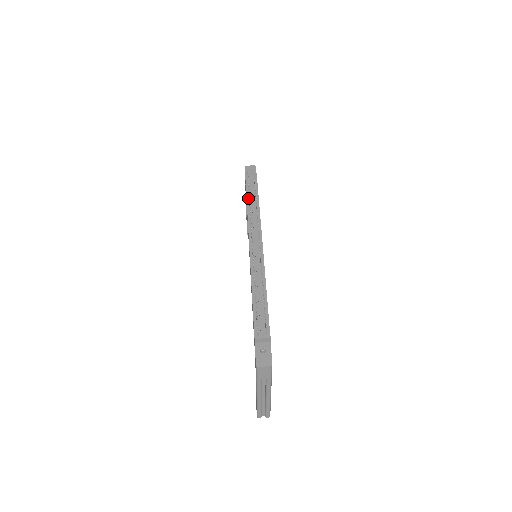
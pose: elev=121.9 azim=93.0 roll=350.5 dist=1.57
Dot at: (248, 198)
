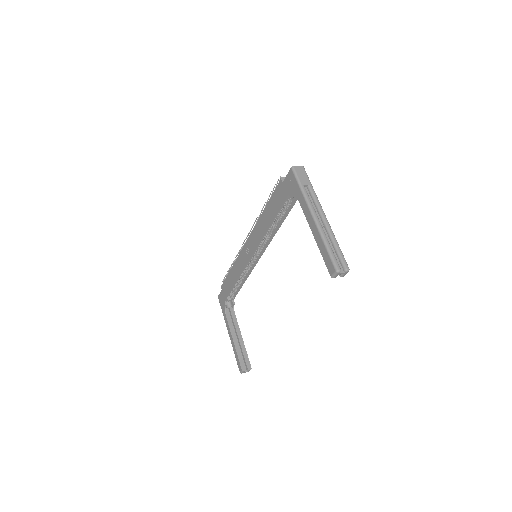
Dot at: (230, 271)
